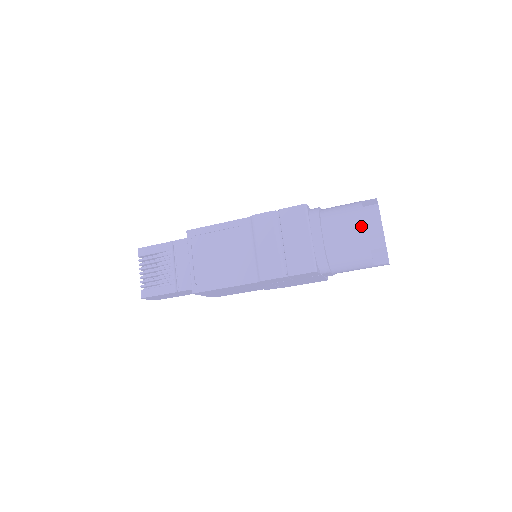
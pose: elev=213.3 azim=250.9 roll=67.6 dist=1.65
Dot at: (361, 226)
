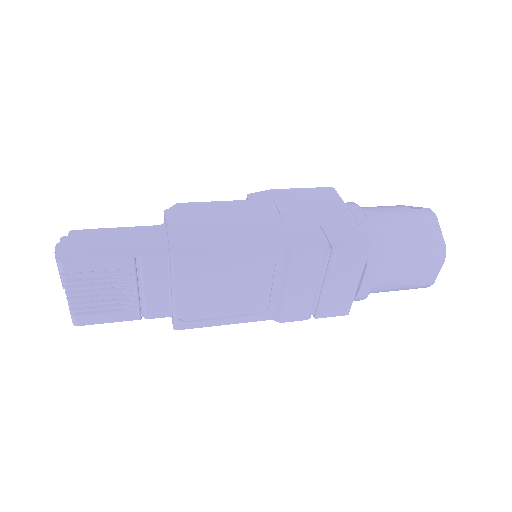
Dot at: (419, 275)
